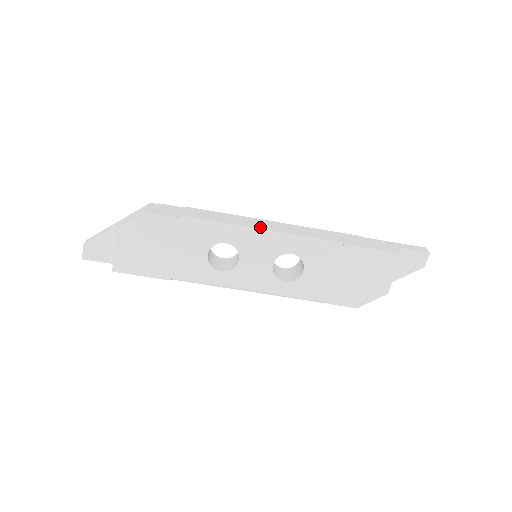
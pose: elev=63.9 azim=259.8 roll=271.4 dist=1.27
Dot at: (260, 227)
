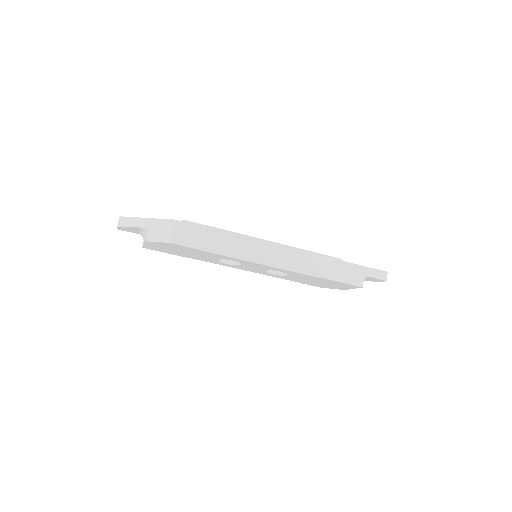
Dot at: (262, 258)
